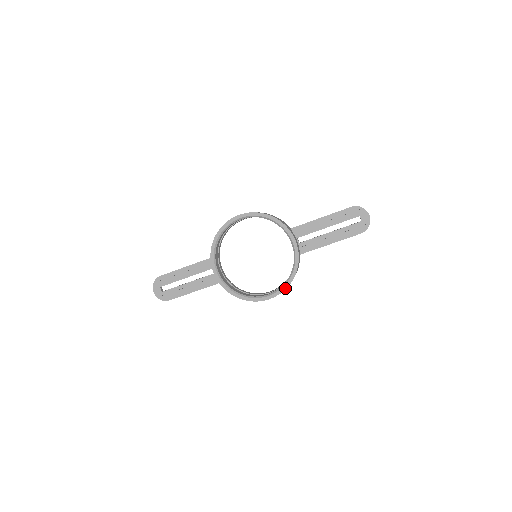
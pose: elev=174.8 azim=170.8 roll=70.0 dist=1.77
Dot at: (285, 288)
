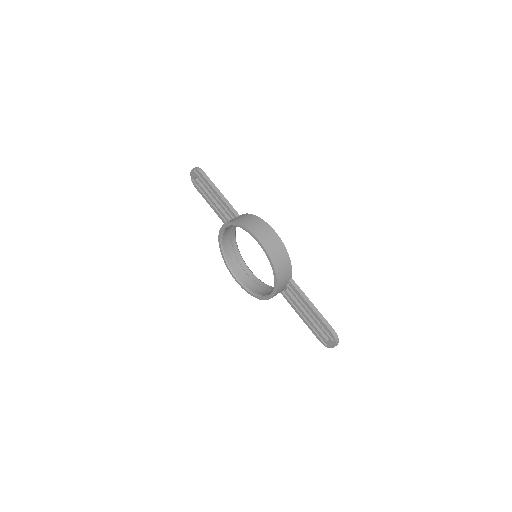
Dot at: (247, 292)
